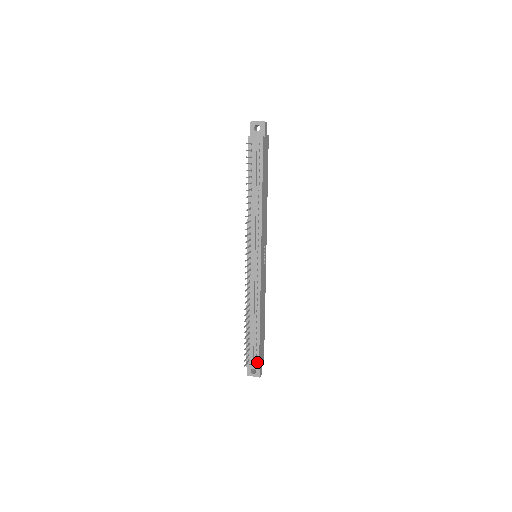
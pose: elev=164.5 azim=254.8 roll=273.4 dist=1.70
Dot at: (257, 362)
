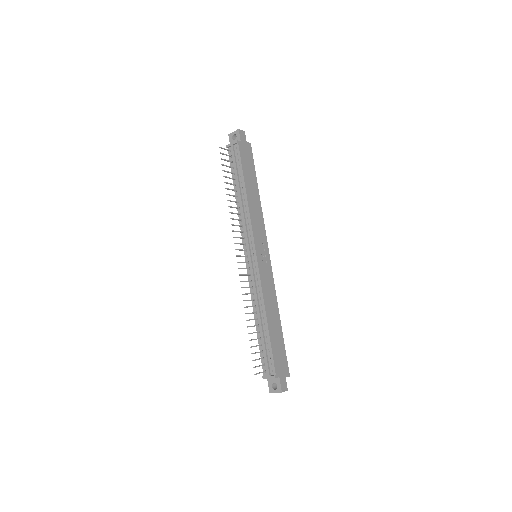
Dot at: (273, 372)
